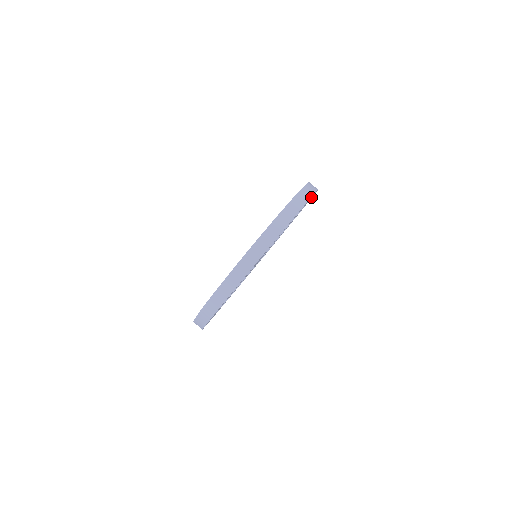
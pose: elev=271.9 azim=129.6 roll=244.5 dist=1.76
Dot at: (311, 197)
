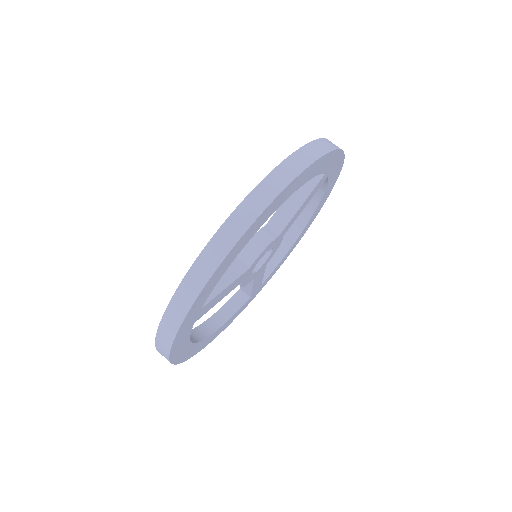
Dot at: (289, 189)
